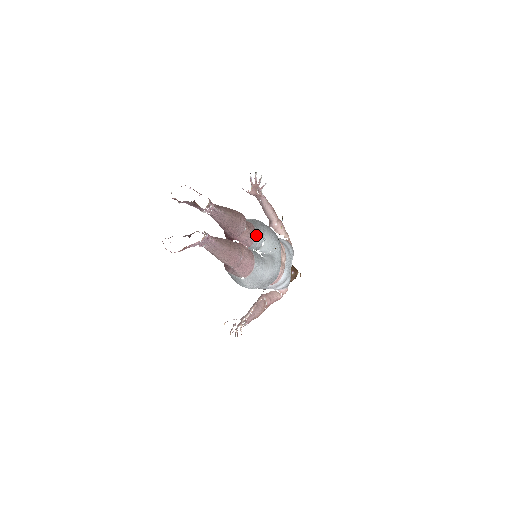
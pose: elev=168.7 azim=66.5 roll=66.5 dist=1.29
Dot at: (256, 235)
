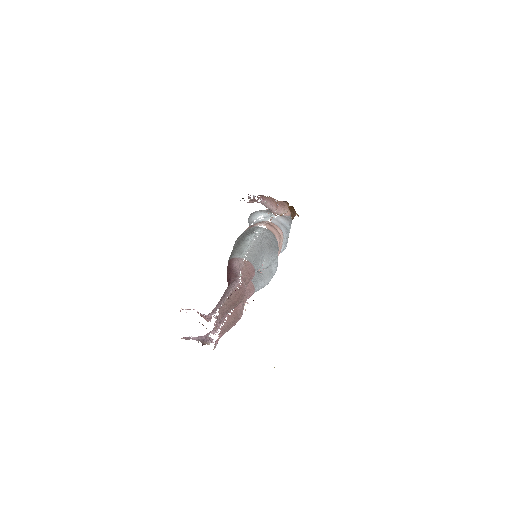
Dot at: (255, 272)
